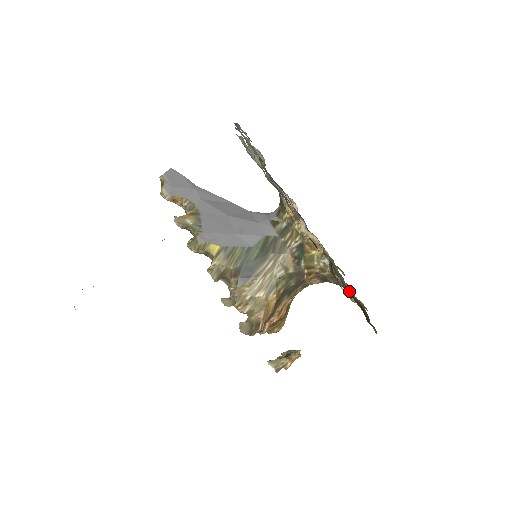
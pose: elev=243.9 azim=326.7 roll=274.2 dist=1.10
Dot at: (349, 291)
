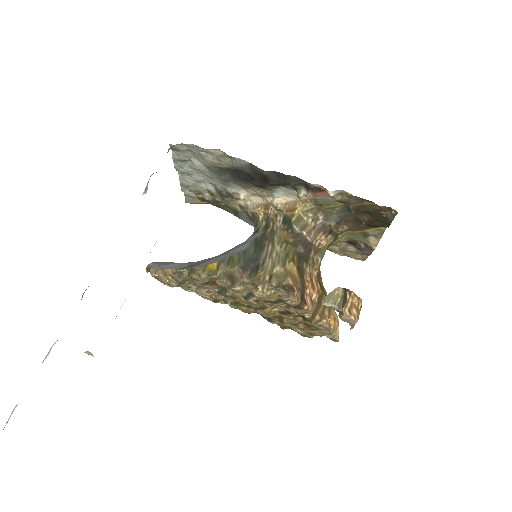
Dot at: (350, 216)
